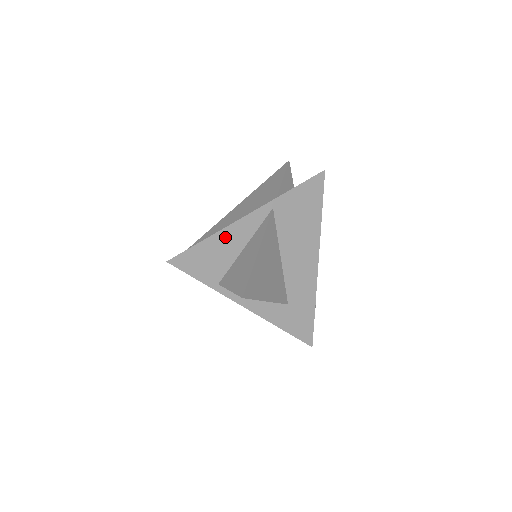
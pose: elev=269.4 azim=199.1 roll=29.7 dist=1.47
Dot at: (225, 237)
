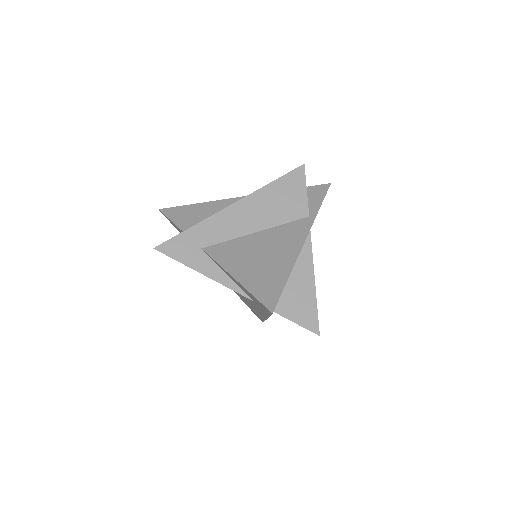
Dot at: occluded
